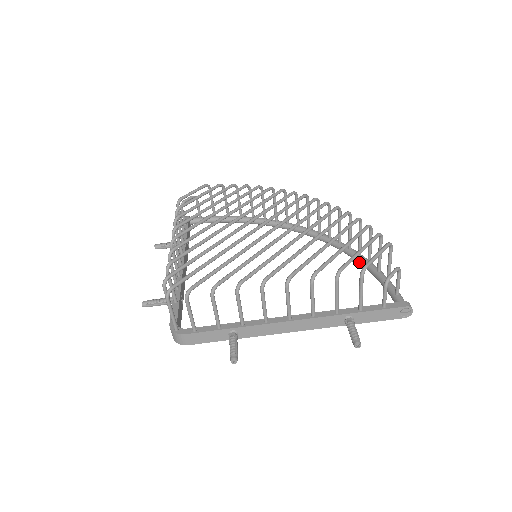
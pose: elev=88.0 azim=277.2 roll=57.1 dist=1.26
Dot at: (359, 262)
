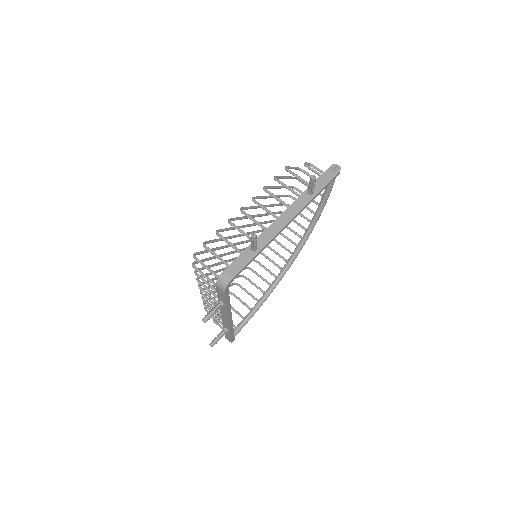
Dot at: (317, 214)
